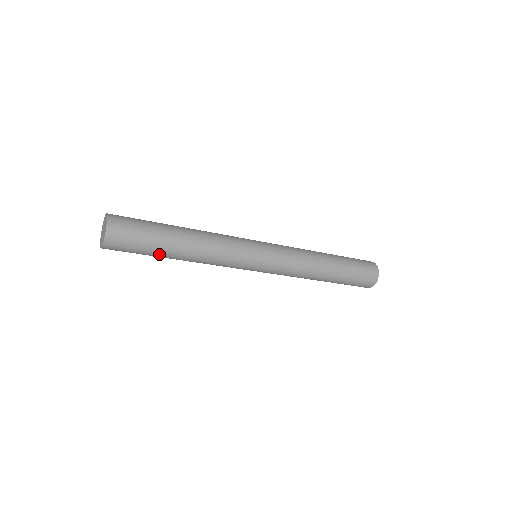
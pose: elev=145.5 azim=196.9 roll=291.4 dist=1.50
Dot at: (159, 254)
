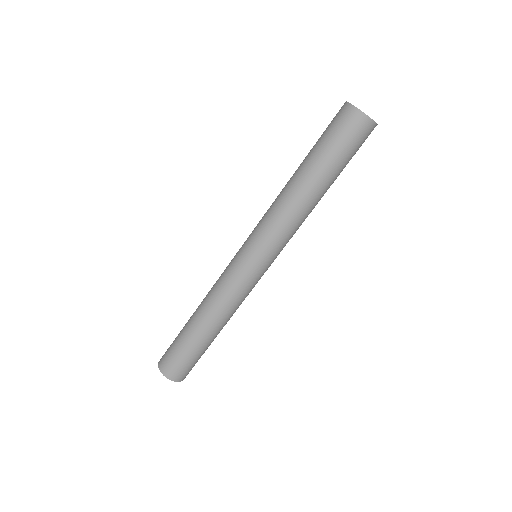
Dot at: occluded
